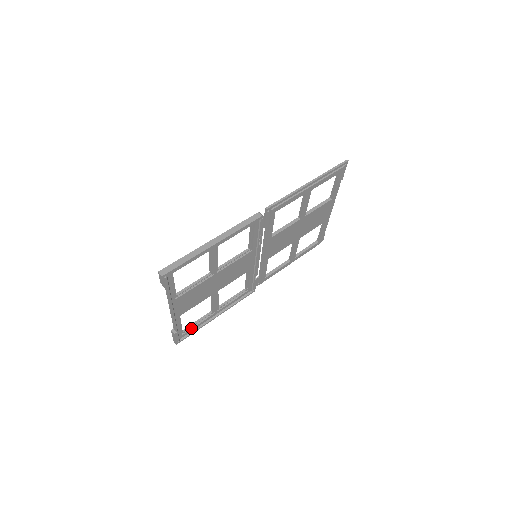
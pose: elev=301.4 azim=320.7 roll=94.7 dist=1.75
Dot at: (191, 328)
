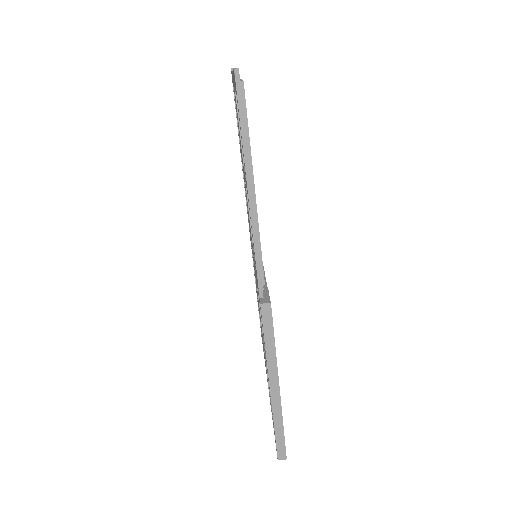
Dot at: occluded
